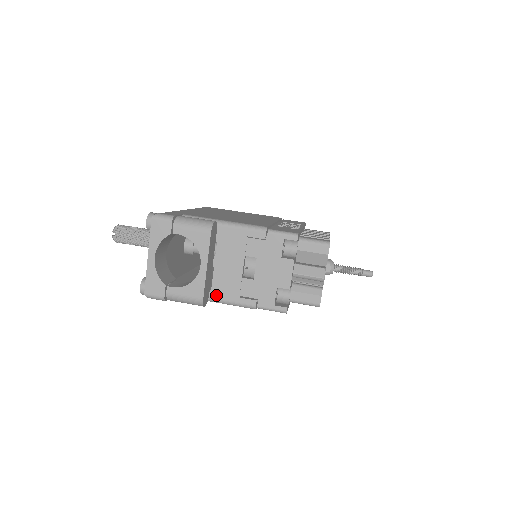
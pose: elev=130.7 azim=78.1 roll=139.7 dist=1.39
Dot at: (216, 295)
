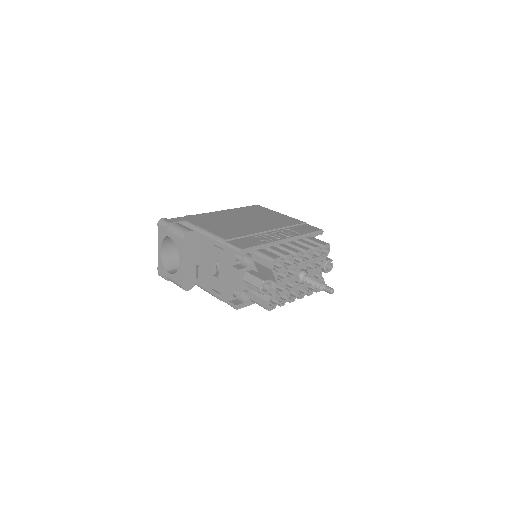
Dot at: (200, 284)
